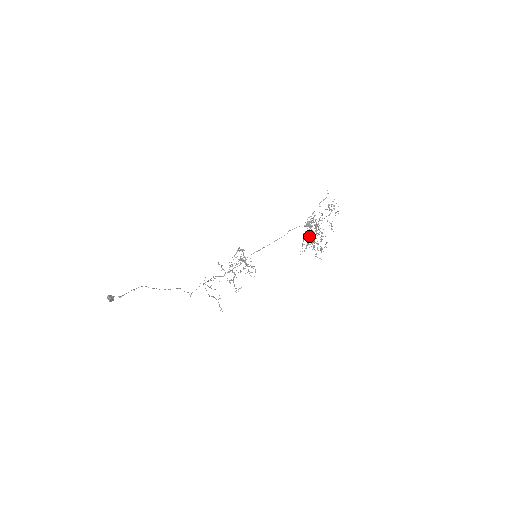
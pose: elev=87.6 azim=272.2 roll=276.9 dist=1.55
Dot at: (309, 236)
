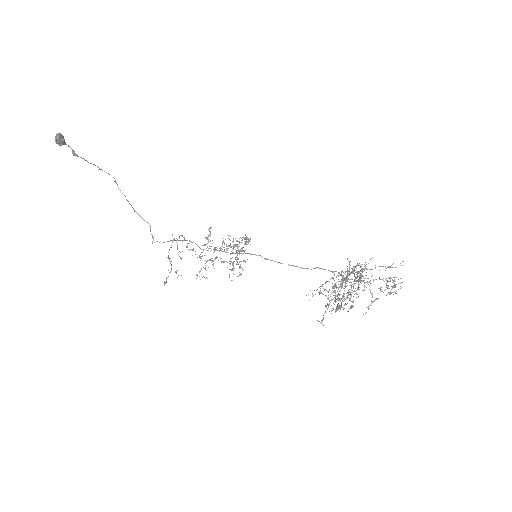
Dot at: occluded
